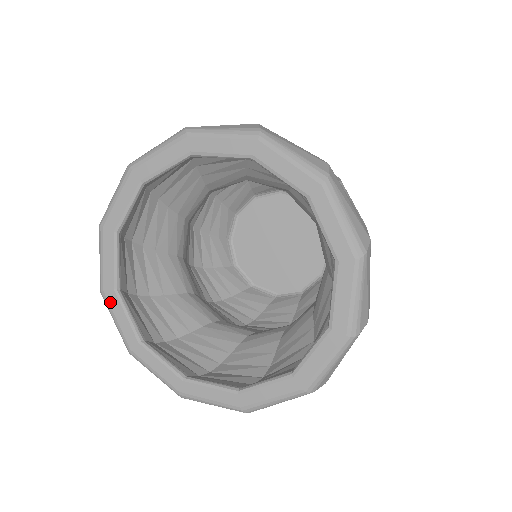
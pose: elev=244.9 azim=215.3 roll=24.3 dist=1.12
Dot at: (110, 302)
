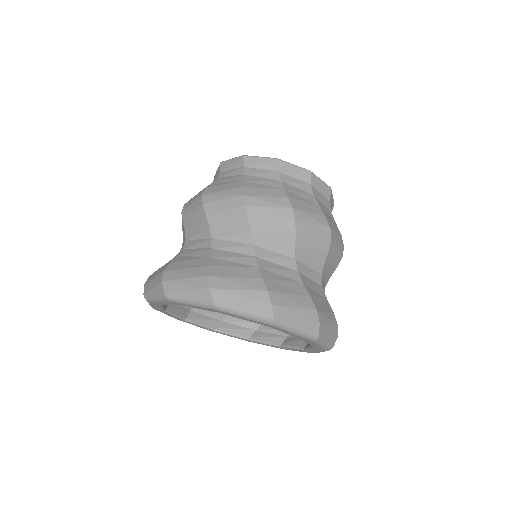
Dot at: occluded
